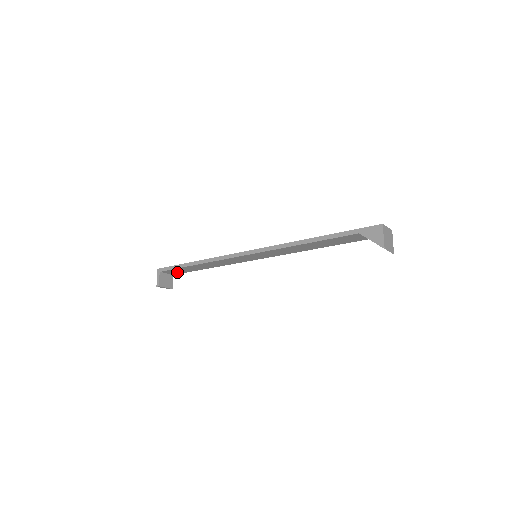
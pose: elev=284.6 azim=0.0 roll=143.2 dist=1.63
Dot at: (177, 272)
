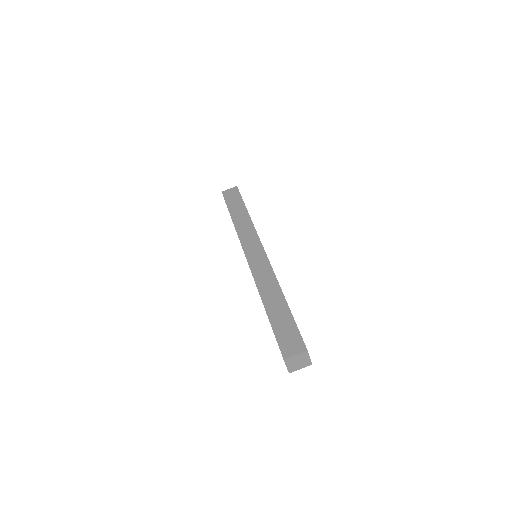
Dot at: occluded
